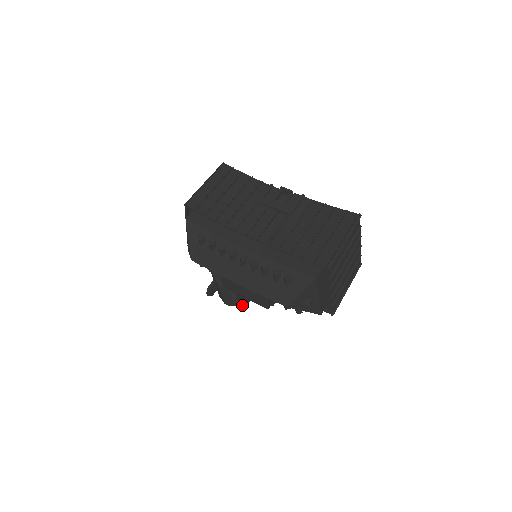
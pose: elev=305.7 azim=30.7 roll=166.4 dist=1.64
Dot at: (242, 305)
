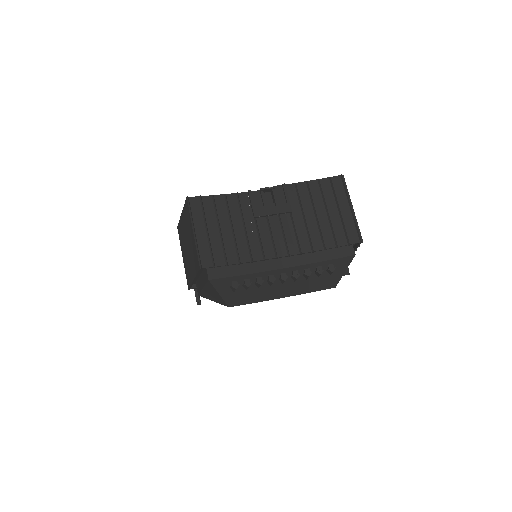
Dot at: occluded
